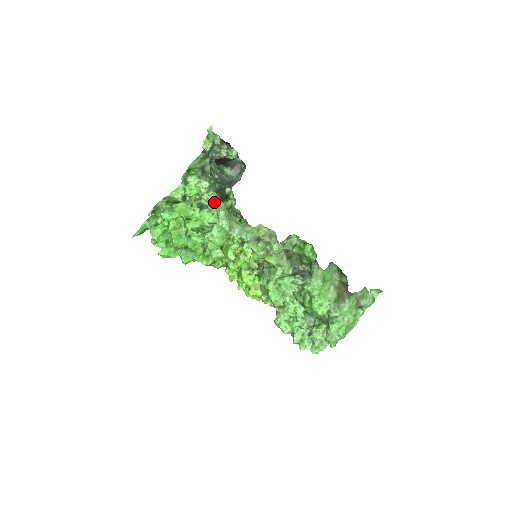
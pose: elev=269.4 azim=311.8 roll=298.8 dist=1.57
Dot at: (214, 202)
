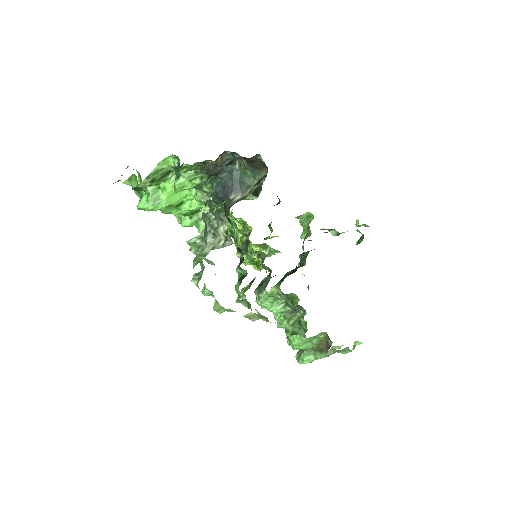
Dot at: occluded
